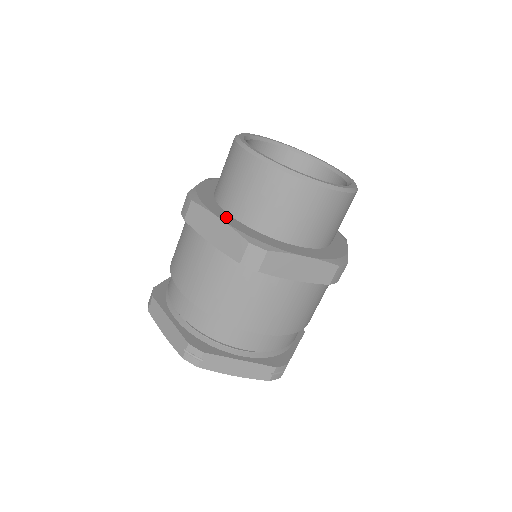
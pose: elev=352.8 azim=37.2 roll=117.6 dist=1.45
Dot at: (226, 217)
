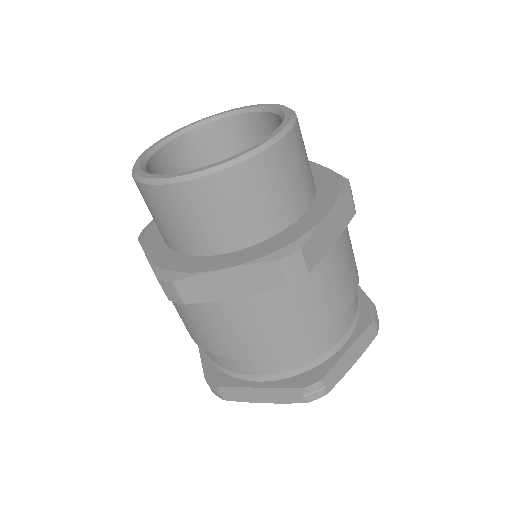
Dot at: (223, 261)
